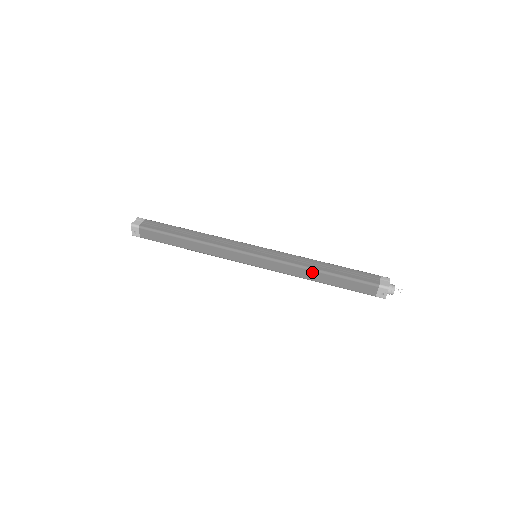
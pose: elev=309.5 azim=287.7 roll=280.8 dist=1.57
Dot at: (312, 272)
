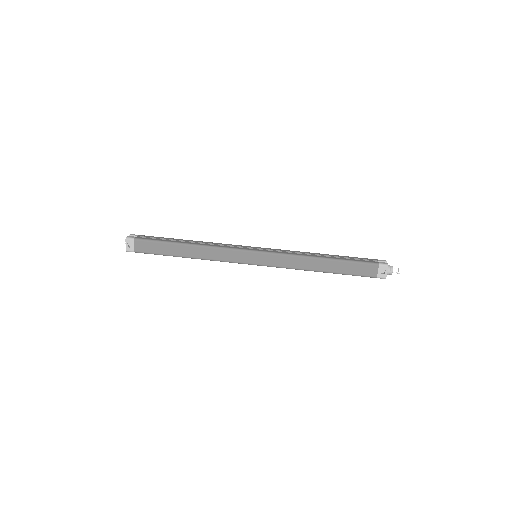
Dot at: (314, 260)
